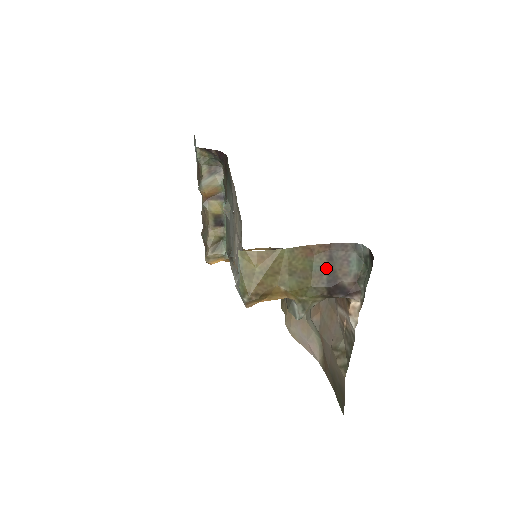
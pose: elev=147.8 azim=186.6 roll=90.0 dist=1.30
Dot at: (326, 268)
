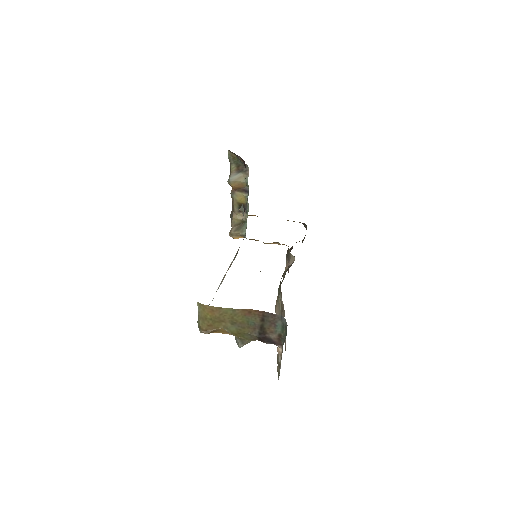
Dot at: (259, 325)
